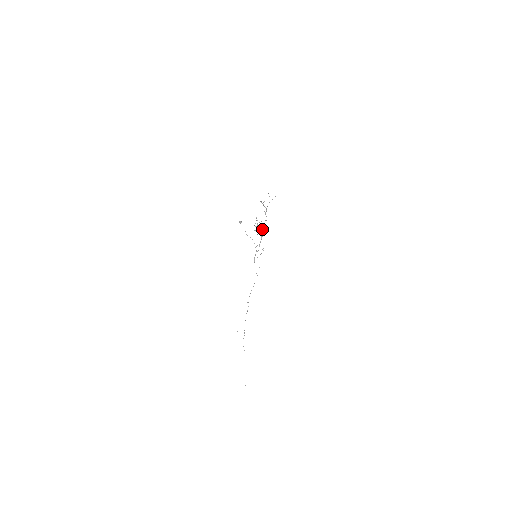
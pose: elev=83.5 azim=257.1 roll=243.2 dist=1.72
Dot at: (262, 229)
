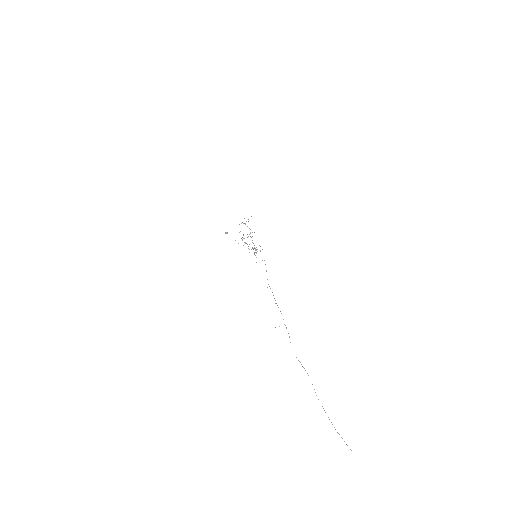
Dot at: occluded
